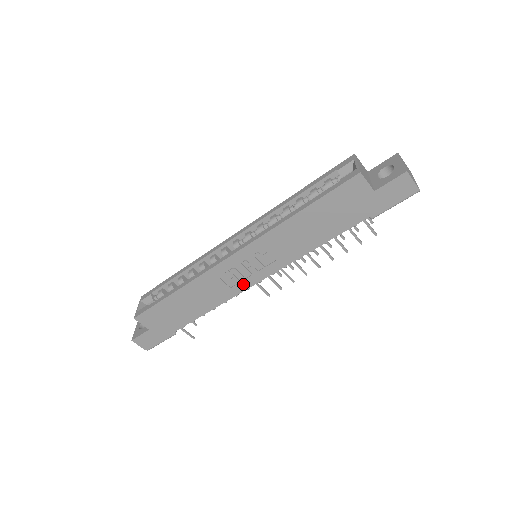
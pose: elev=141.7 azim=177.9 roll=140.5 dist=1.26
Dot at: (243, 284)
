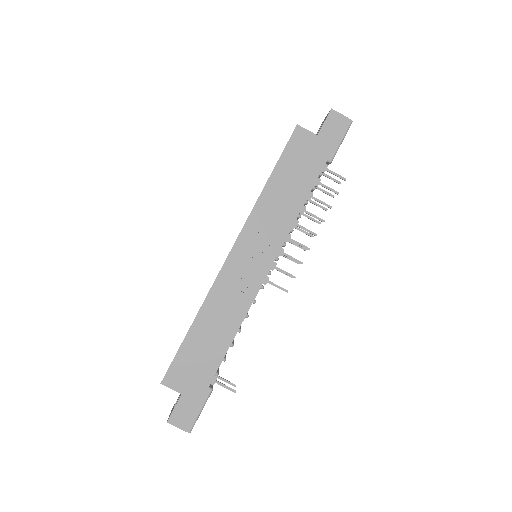
Dot at: (254, 282)
